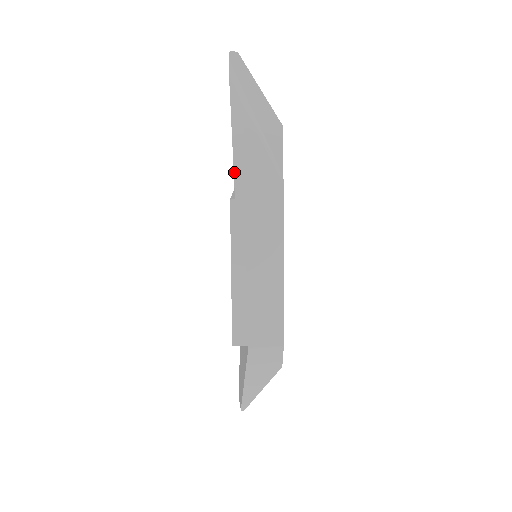
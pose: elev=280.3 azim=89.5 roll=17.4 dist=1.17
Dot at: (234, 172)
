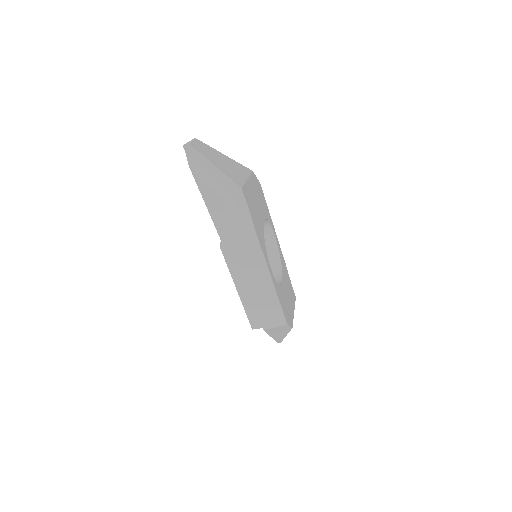
Dot at: (216, 229)
